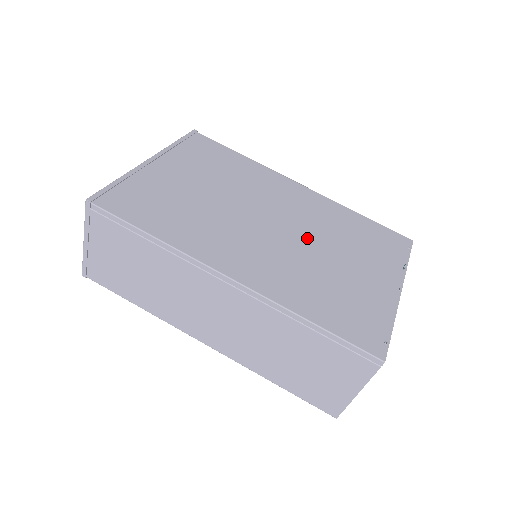
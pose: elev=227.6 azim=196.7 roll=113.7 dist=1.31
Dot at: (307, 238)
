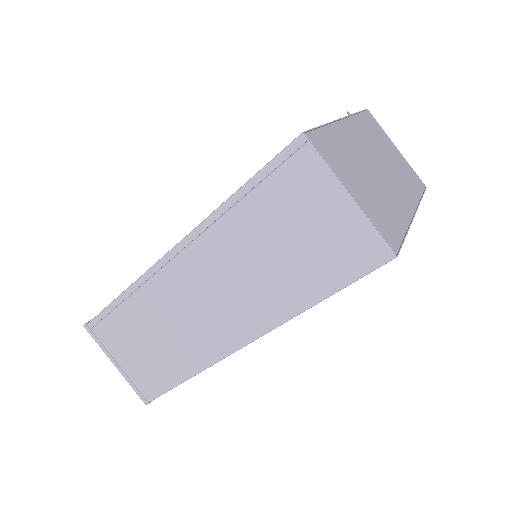
Dot at: occluded
